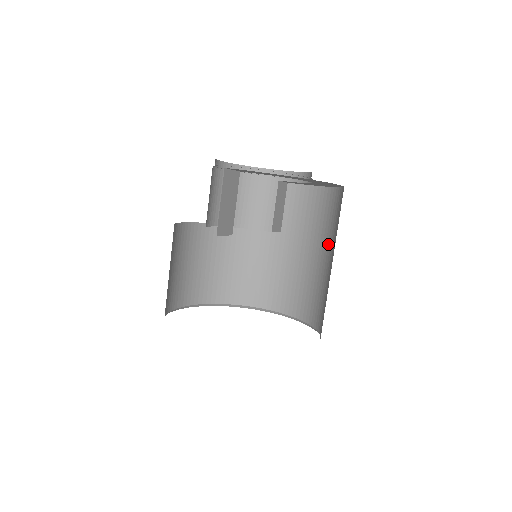
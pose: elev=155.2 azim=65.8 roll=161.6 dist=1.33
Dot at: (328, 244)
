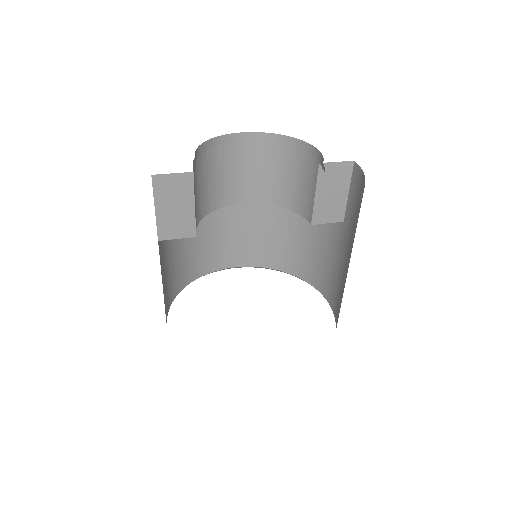
Dot at: occluded
